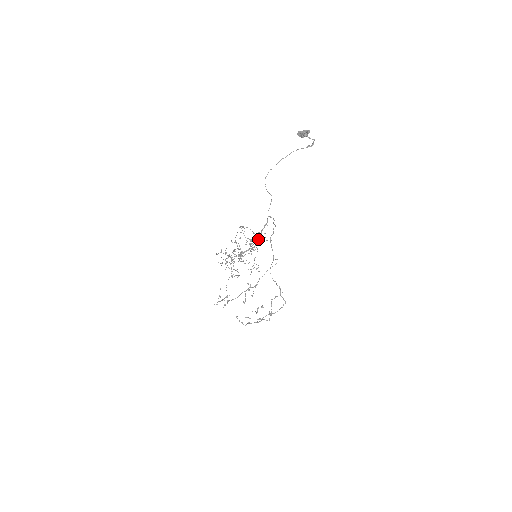
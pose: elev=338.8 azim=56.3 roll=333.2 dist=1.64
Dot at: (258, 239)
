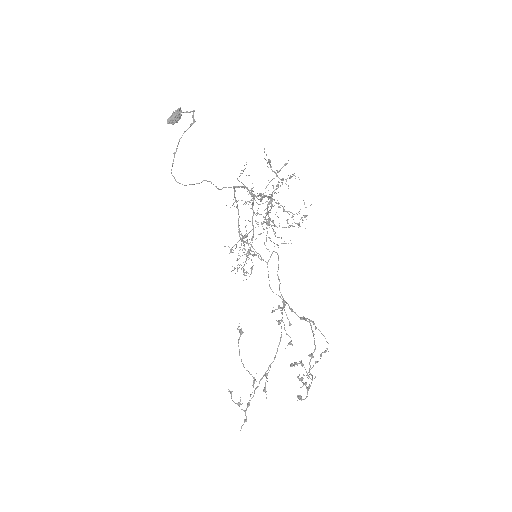
Dot at: occluded
